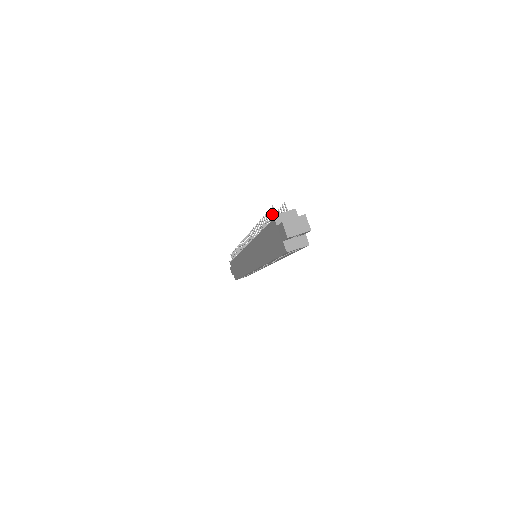
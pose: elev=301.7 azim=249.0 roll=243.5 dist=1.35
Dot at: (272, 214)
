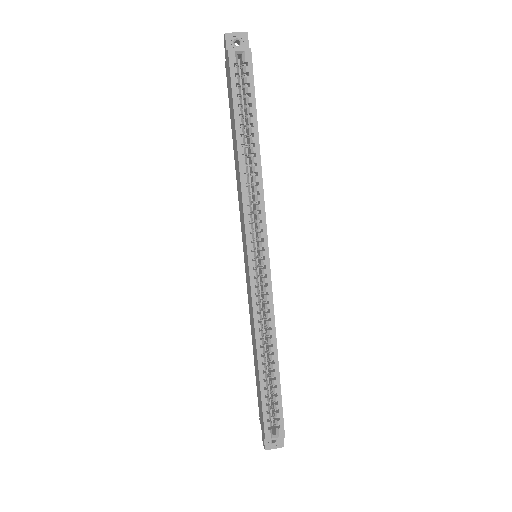
Dot at: occluded
